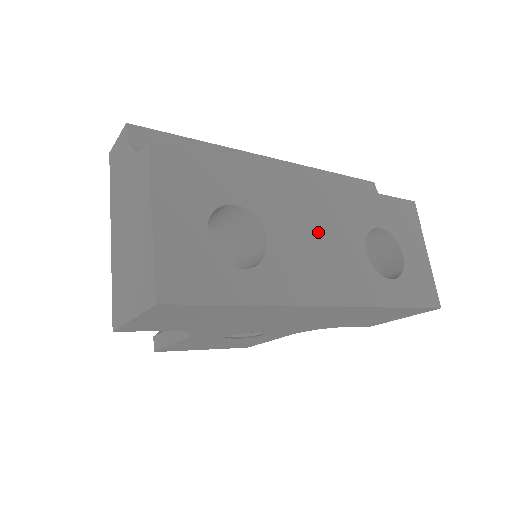
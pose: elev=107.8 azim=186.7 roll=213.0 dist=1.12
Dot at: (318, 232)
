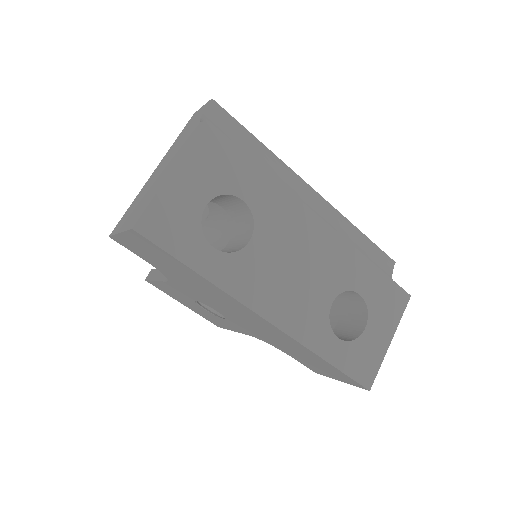
Dot at: (299, 262)
